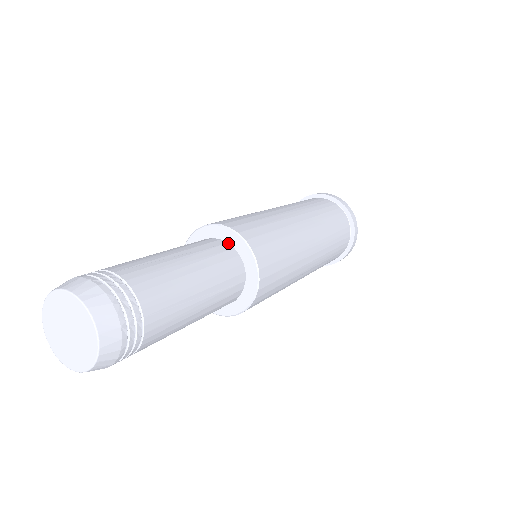
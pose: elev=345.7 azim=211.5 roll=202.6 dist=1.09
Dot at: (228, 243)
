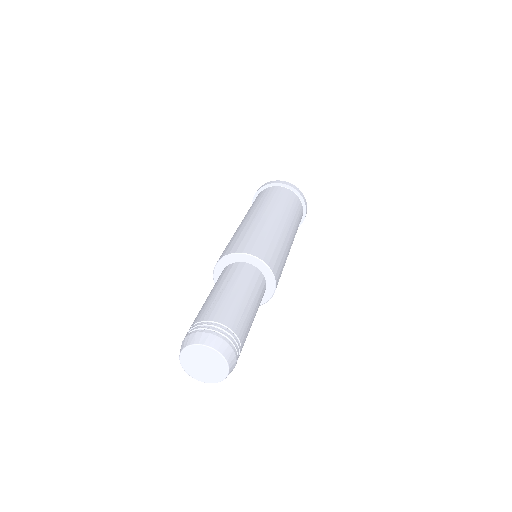
Dot at: (240, 262)
